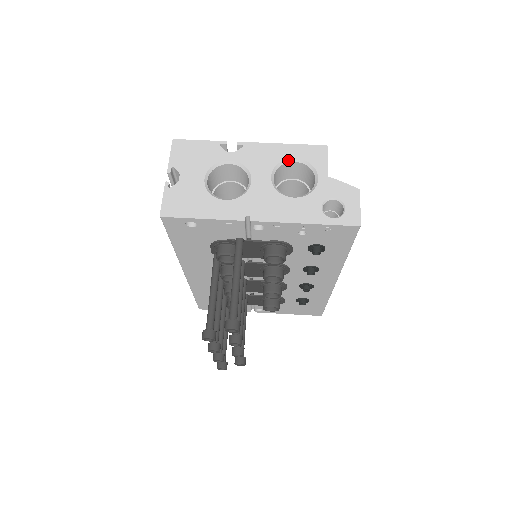
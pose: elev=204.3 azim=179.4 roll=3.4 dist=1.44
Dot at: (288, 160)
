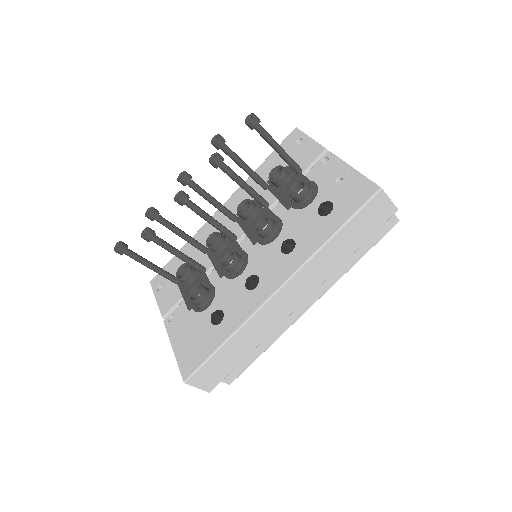
Dot at: occluded
